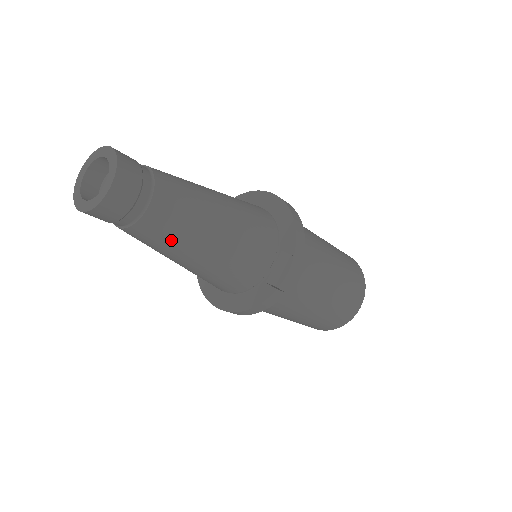
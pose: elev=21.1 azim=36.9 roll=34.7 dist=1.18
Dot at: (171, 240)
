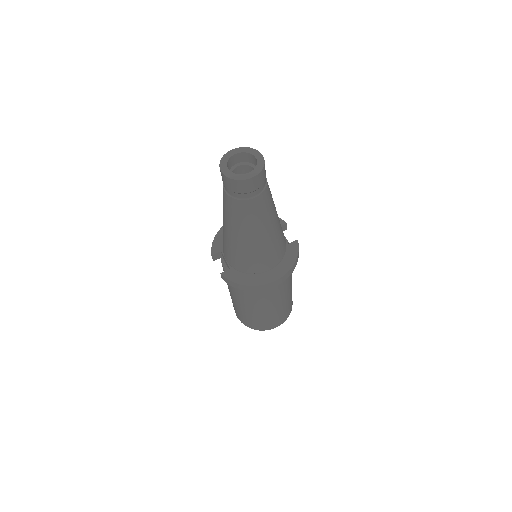
Dot at: (272, 202)
